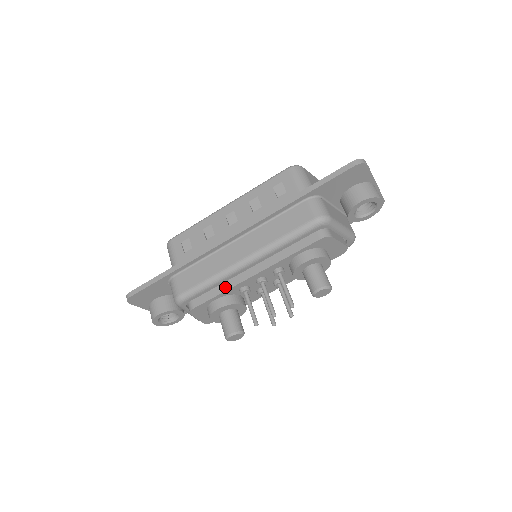
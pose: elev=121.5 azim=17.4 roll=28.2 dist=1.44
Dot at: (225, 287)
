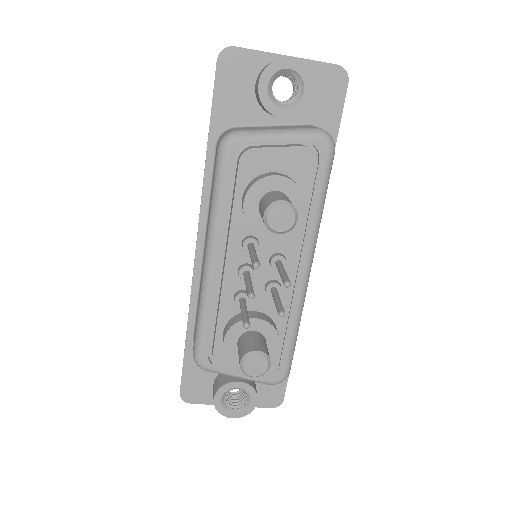
Dot at: (218, 309)
